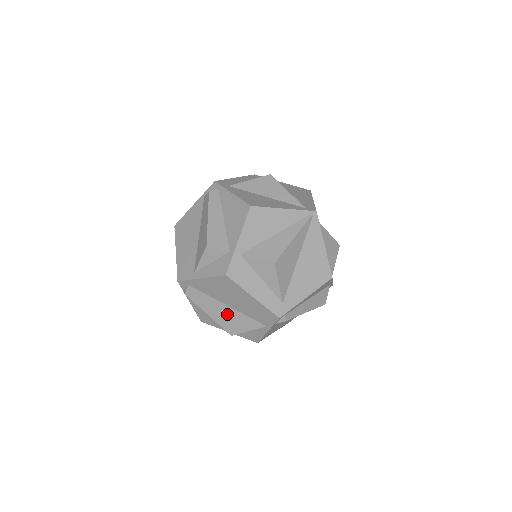
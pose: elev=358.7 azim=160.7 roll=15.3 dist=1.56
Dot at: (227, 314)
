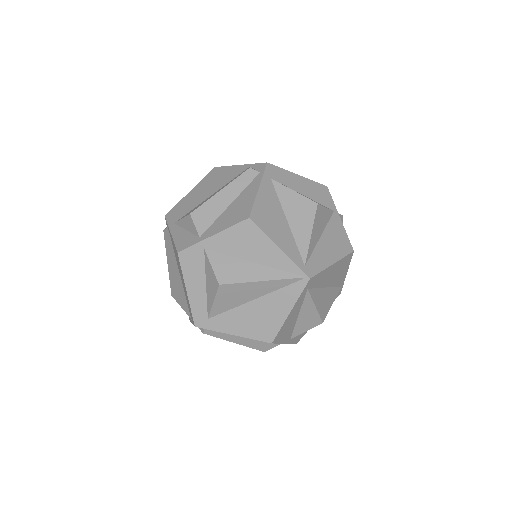
Dot at: (177, 278)
